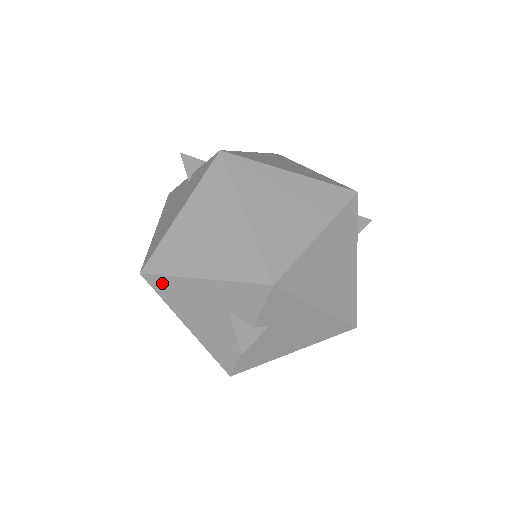
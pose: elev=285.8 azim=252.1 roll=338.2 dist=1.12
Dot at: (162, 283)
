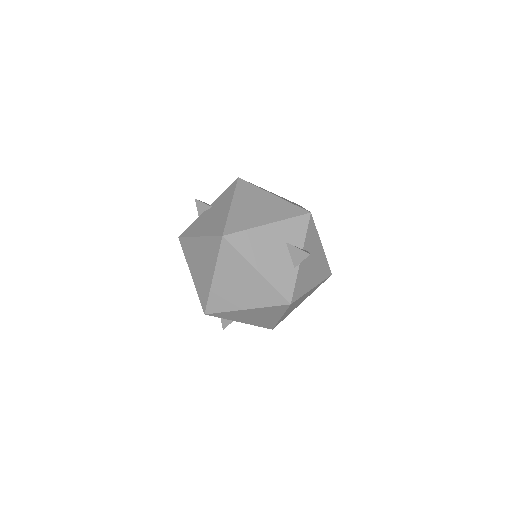
Dot at: (240, 238)
